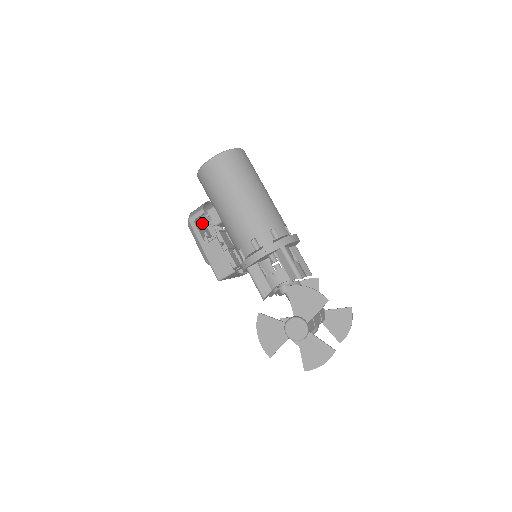
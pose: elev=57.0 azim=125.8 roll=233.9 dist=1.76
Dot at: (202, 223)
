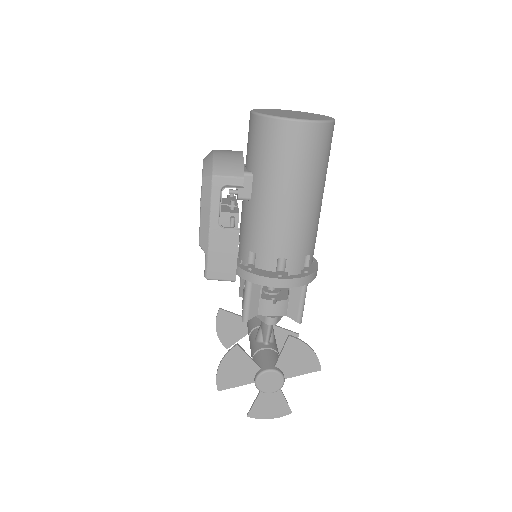
Dot at: occluded
